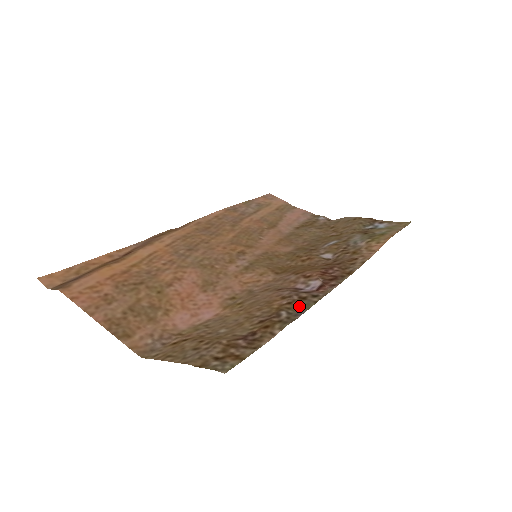
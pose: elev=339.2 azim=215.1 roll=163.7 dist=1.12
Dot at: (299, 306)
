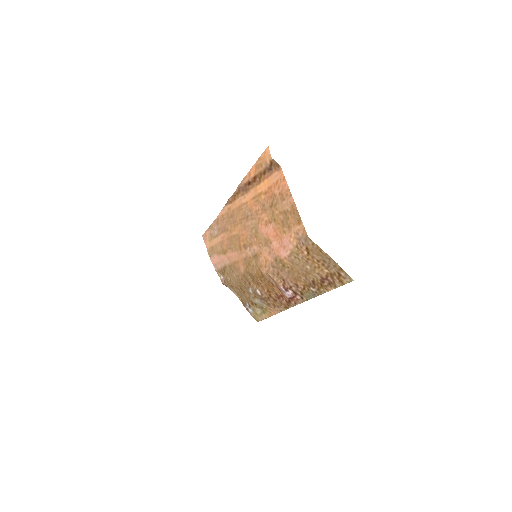
Dot at: (308, 294)
